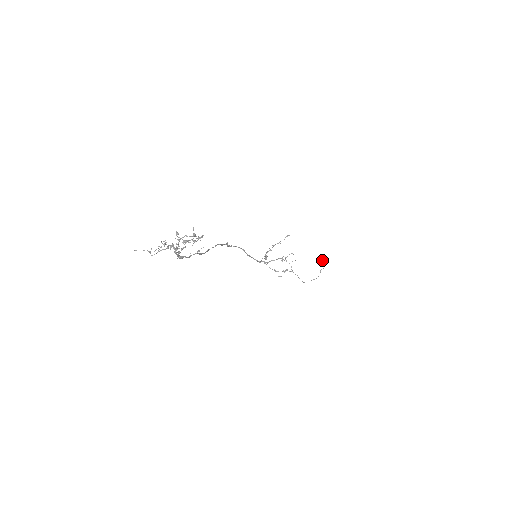
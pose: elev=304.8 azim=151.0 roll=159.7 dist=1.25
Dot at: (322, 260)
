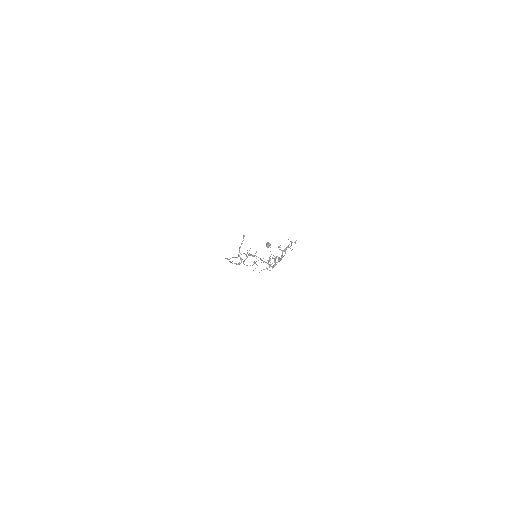
Dot at: (267, 245)
